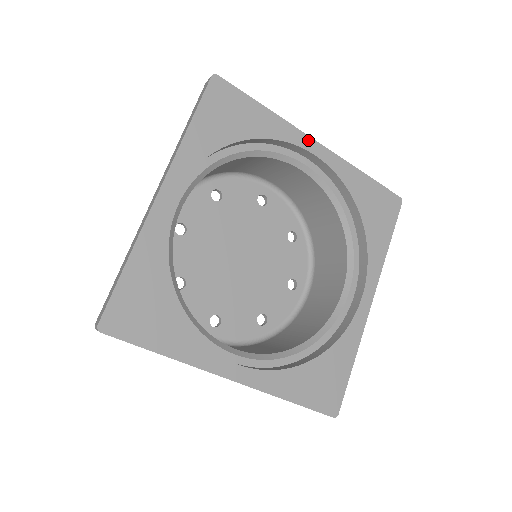
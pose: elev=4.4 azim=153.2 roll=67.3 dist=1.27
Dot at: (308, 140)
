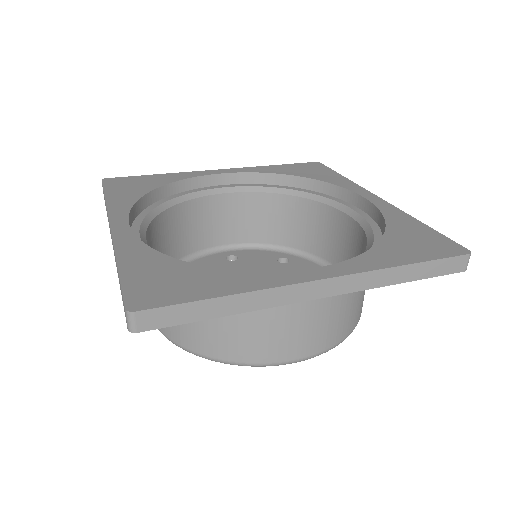
Dot at: (367, 193)
